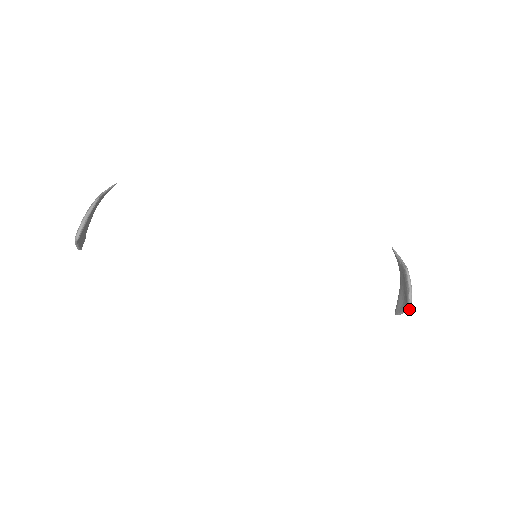
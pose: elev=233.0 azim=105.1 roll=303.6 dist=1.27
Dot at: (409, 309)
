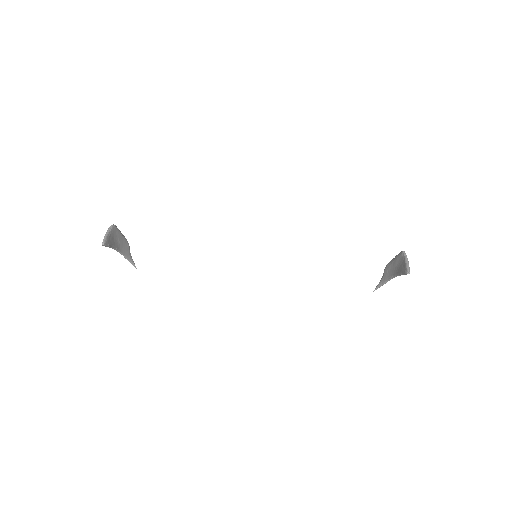
Dot at: (403, 252)
